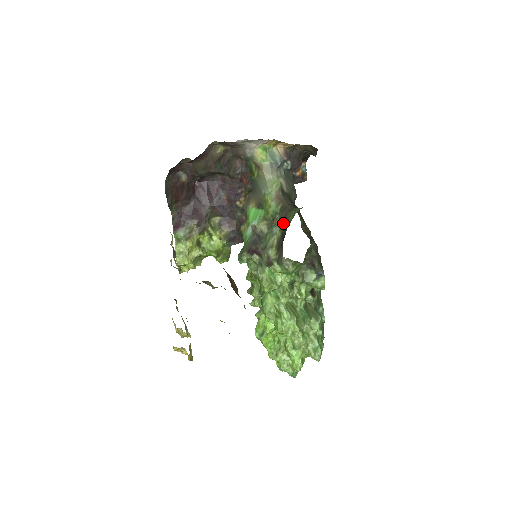
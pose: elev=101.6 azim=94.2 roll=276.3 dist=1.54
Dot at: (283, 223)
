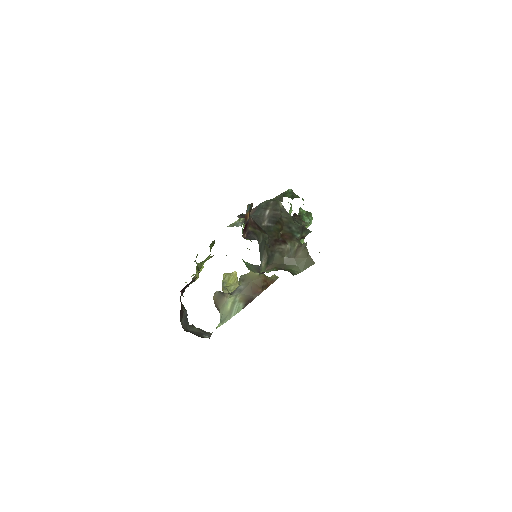
Dot at: (284, 270)
